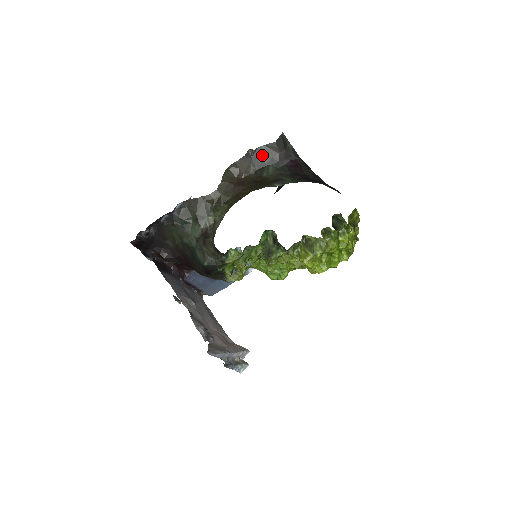
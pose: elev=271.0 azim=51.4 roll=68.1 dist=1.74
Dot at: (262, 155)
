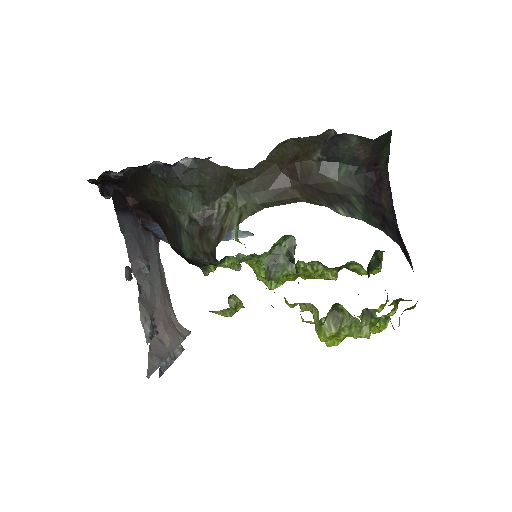
Dot at: (343, 146)
